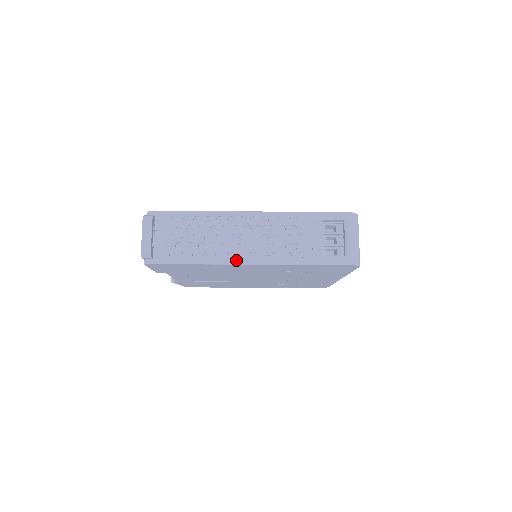
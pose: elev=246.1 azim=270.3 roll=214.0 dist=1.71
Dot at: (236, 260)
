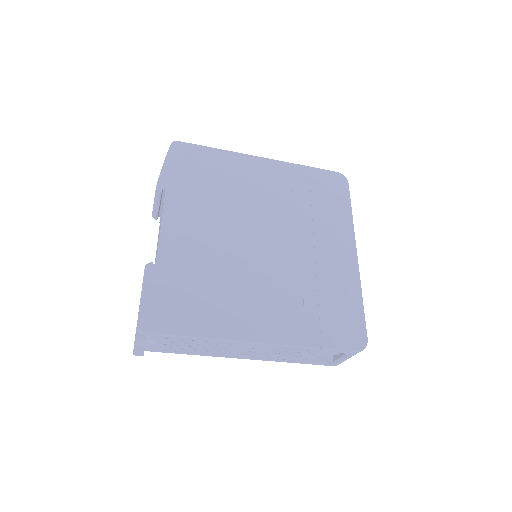
Dot at: (230, 357)
